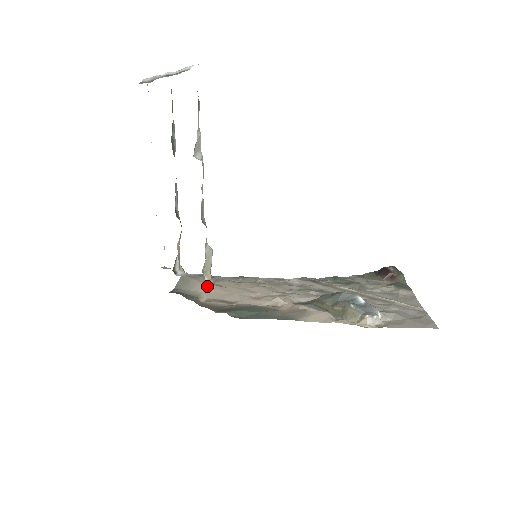
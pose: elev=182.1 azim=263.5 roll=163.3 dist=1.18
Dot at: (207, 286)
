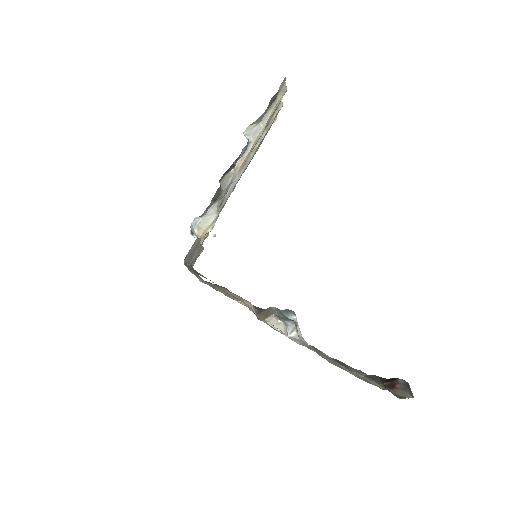
Dot at: occluded
